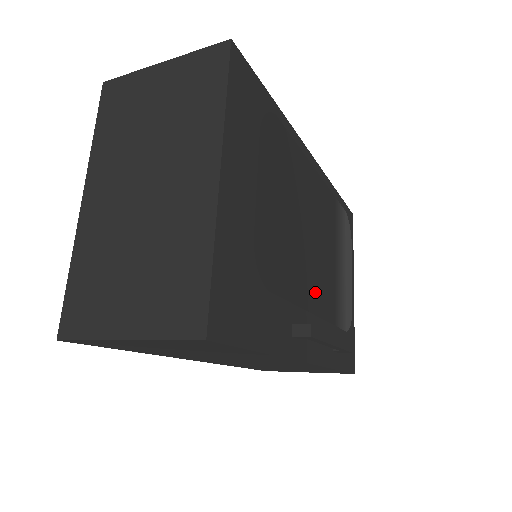
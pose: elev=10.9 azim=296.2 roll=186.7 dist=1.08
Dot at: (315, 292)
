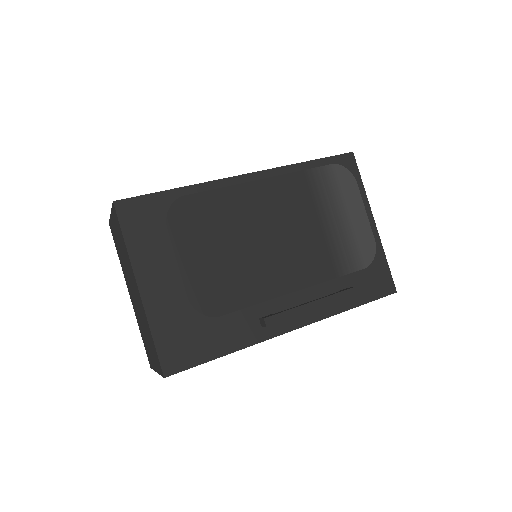
Dot at: (290, 275)
